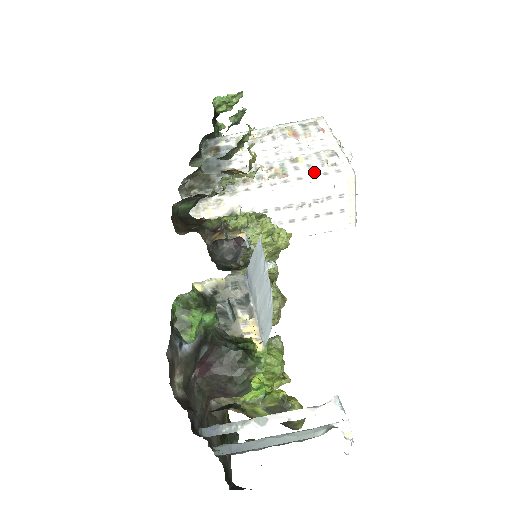
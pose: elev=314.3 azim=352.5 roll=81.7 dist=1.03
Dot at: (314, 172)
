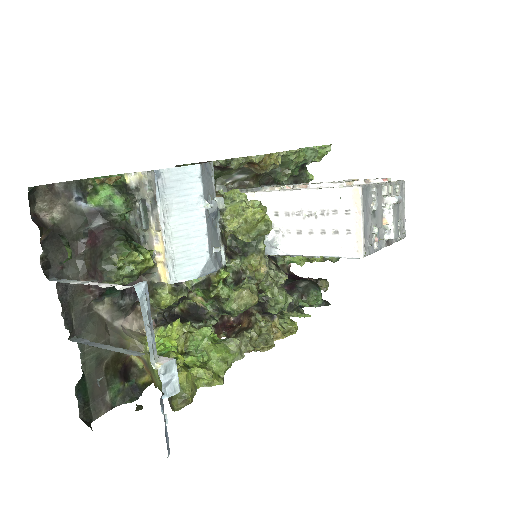
Dot at: (330, 186)
